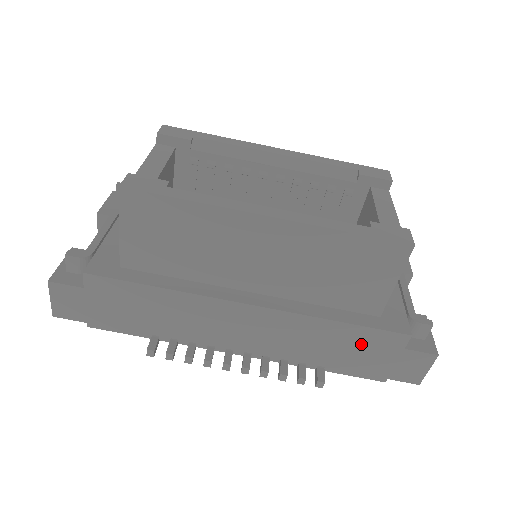
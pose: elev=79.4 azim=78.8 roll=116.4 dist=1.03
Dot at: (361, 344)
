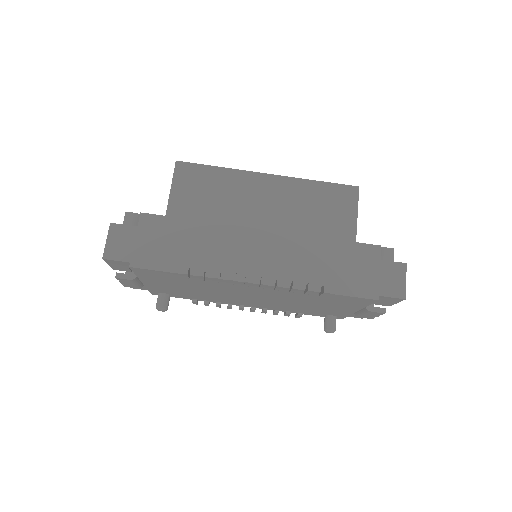
Dot at: (348, 259)
